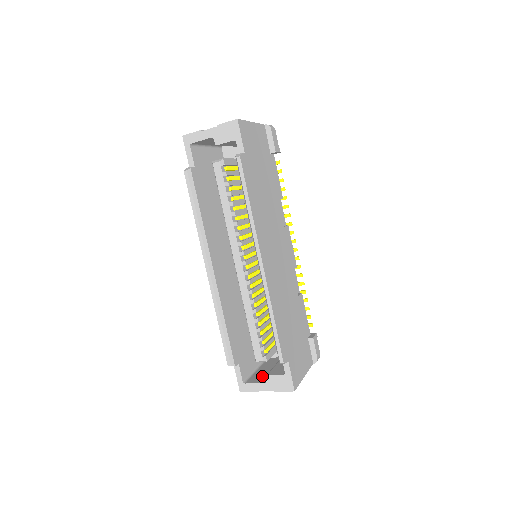
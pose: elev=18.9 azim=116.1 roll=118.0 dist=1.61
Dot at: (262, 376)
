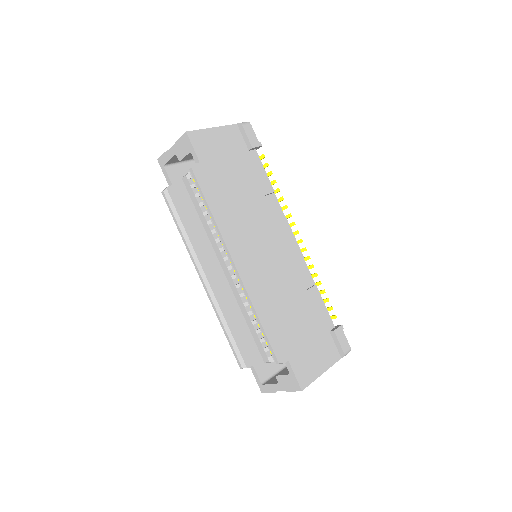
Dot at: occluded
